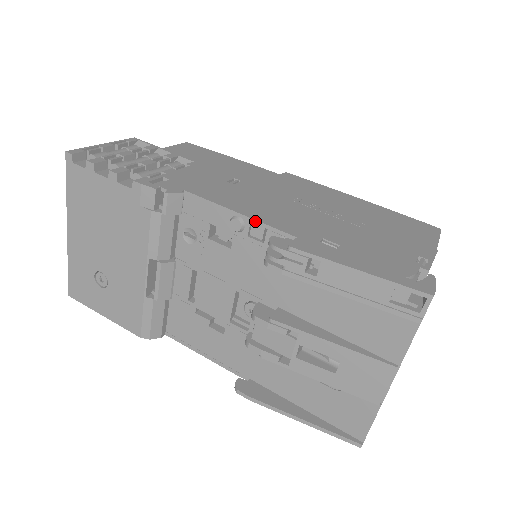
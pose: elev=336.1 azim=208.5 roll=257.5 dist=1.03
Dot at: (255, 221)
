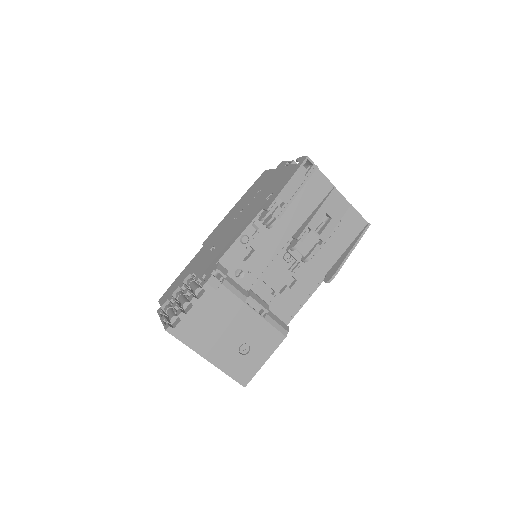
Dot at: (247, 228)
